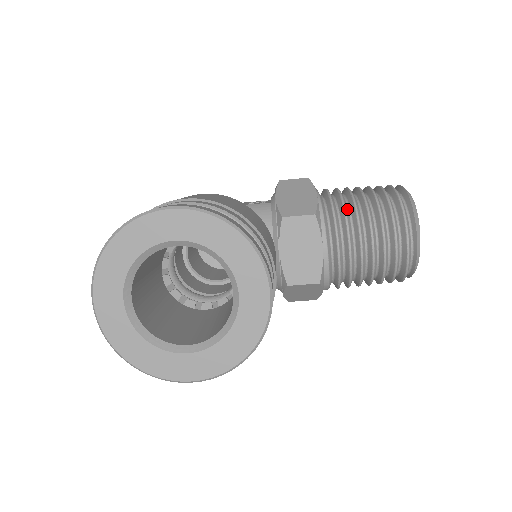
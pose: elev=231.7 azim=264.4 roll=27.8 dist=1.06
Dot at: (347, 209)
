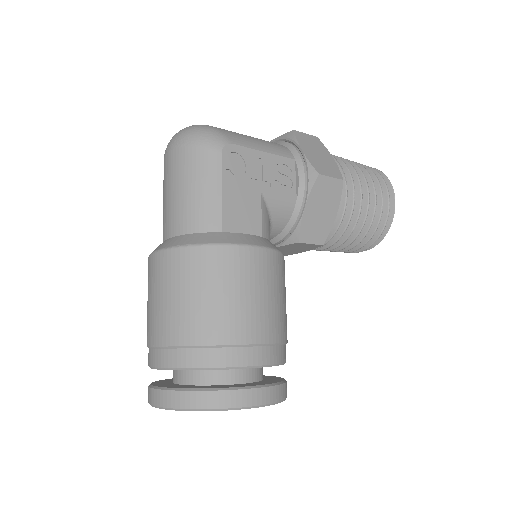
Dot at: (346, 227)
